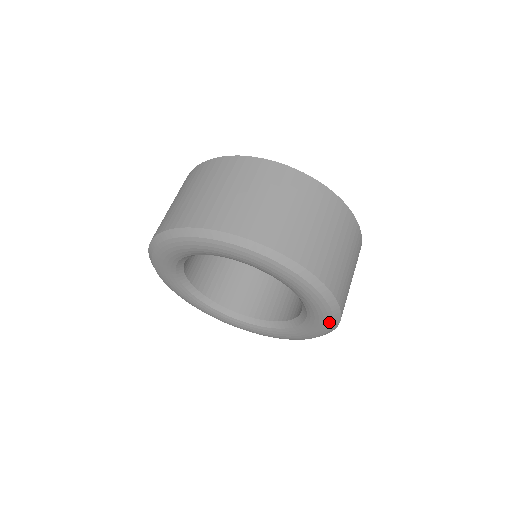
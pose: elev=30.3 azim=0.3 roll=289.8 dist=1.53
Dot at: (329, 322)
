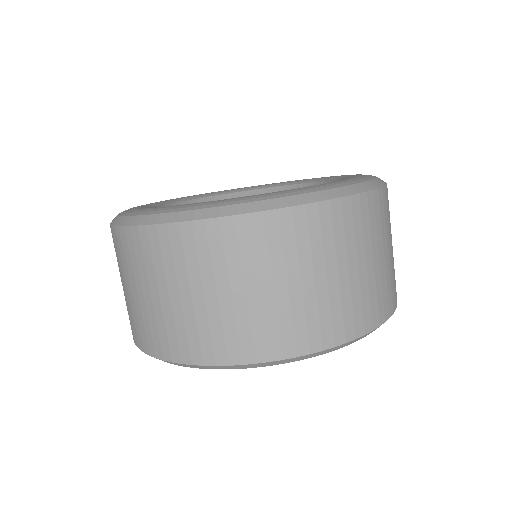
Dot at: occluded
